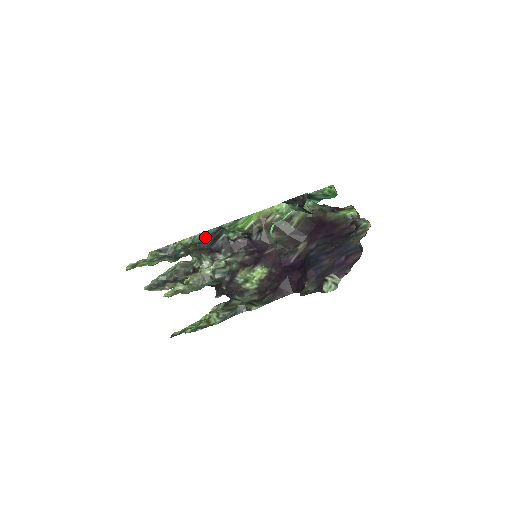
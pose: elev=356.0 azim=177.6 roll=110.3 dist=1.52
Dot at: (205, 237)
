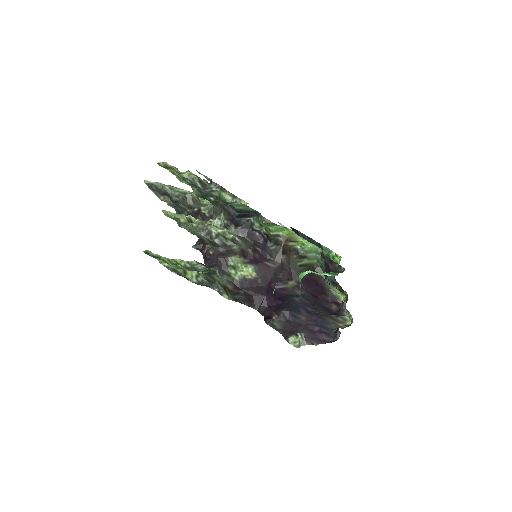
Dot at: (240, 208)
